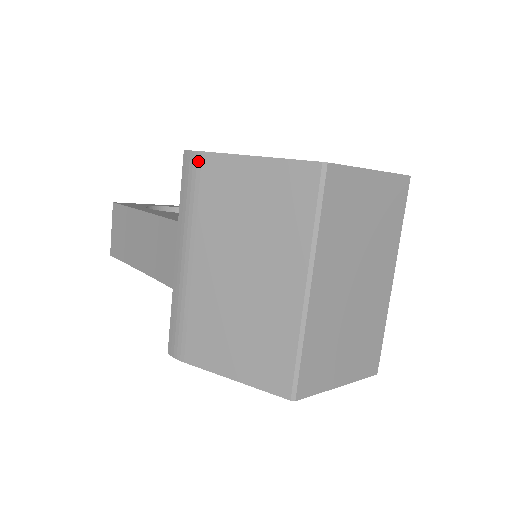
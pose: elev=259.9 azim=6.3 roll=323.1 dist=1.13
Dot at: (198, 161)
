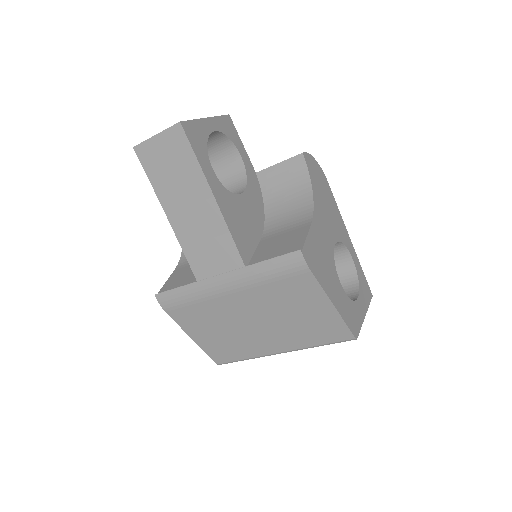
Dot at: (302, 271)
